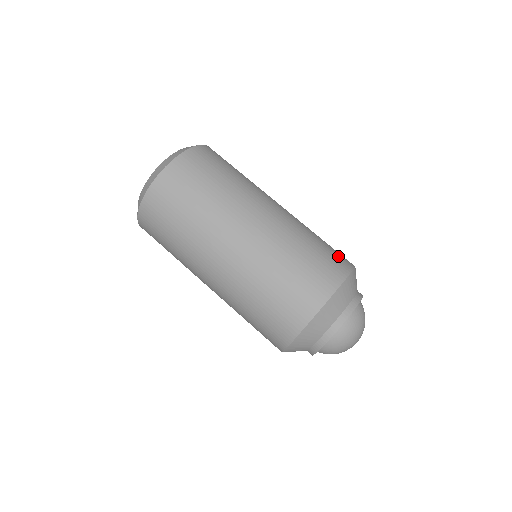
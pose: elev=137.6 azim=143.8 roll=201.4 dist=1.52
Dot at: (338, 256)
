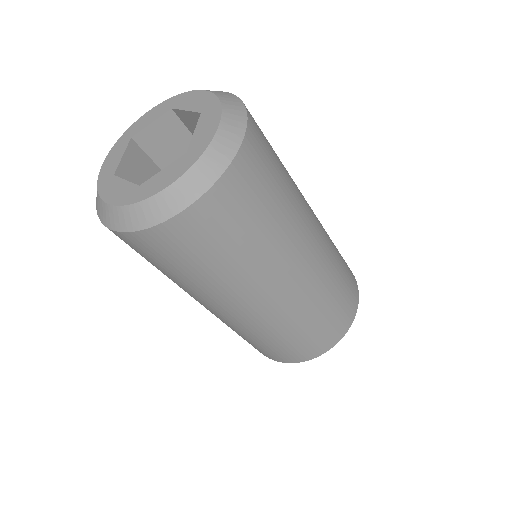
Dot at: occluded
